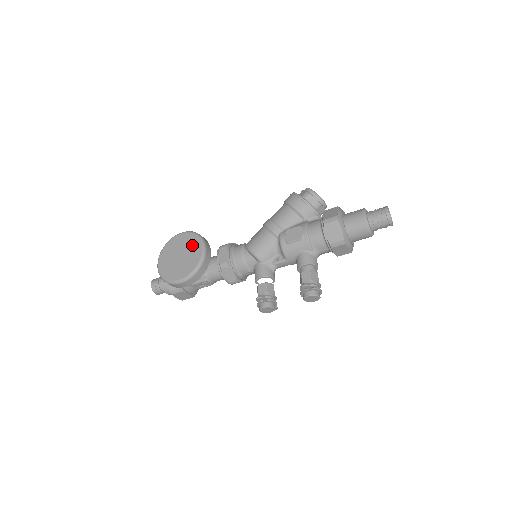
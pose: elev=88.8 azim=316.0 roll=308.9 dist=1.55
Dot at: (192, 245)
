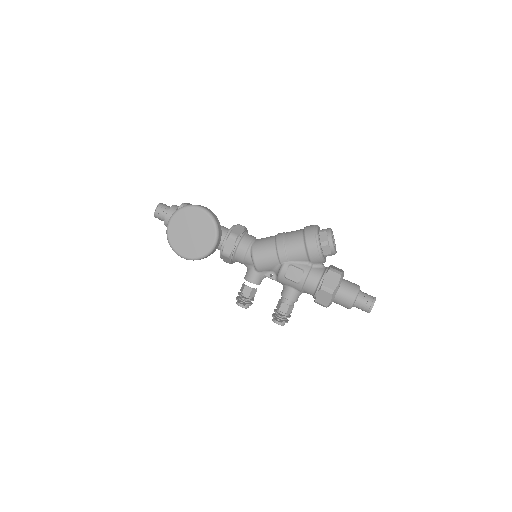
Dot at: (206, 231)
